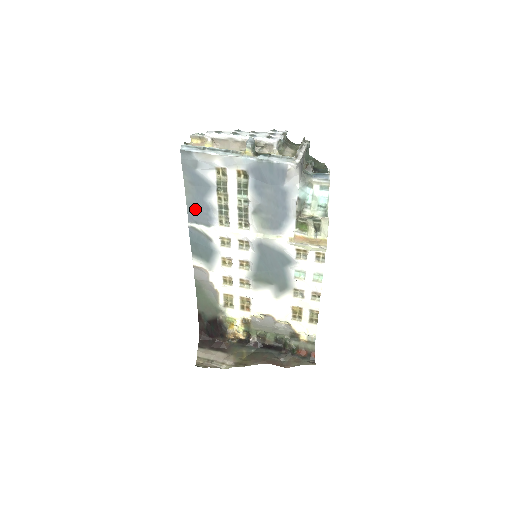
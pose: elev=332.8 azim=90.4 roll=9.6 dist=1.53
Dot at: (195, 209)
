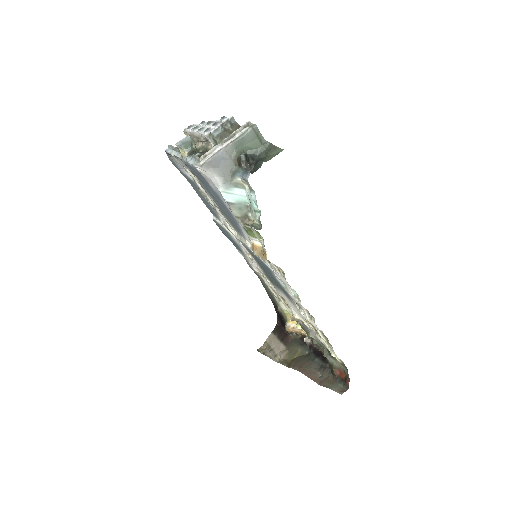
Dot at: (206, 203)
